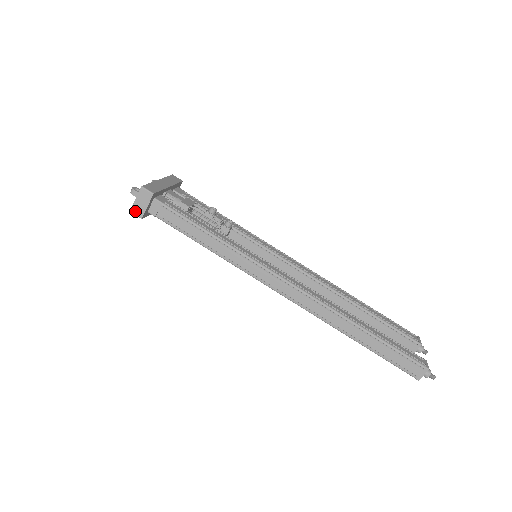
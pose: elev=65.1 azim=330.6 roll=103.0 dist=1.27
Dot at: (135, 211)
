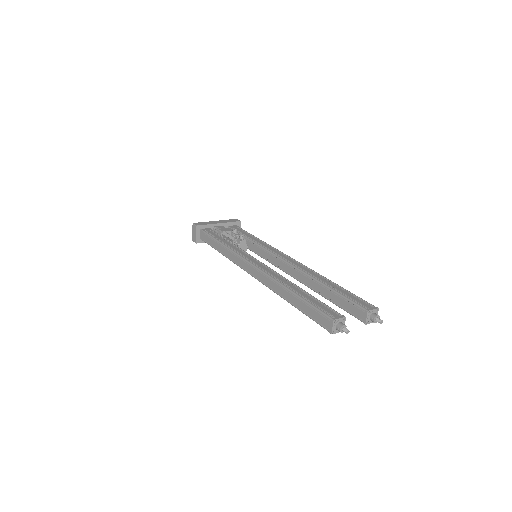
Dot at: (193, 239)
